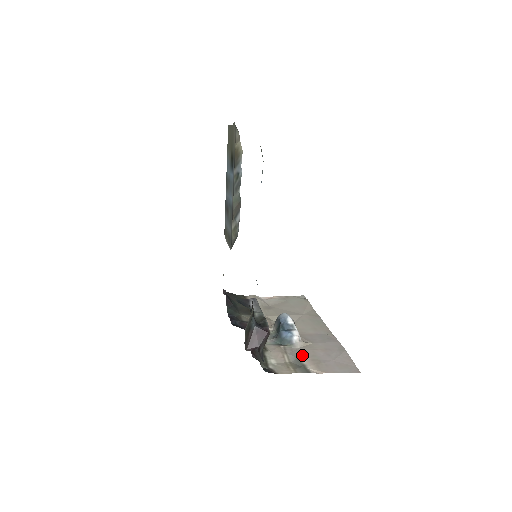
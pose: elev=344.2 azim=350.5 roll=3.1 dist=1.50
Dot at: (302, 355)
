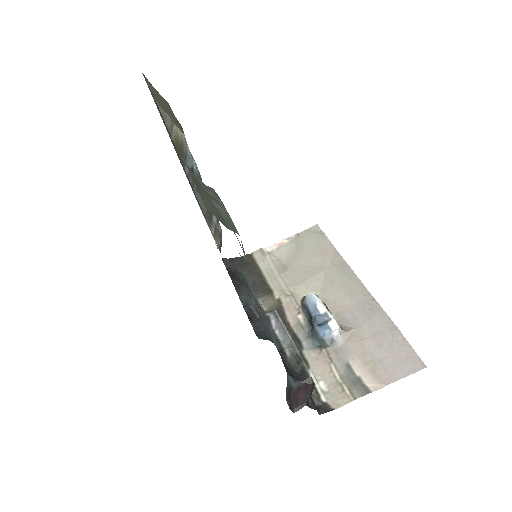
Dot at: (351, 358)
